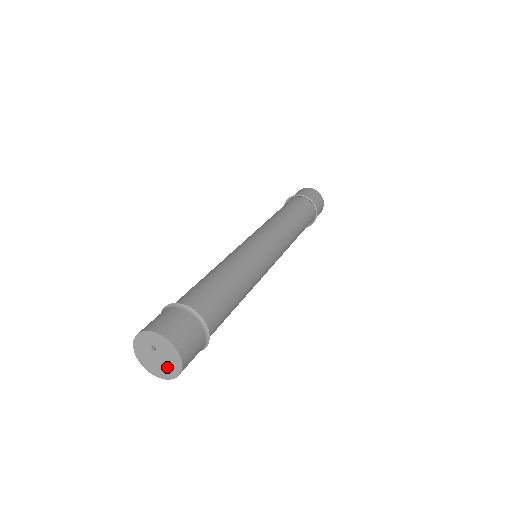
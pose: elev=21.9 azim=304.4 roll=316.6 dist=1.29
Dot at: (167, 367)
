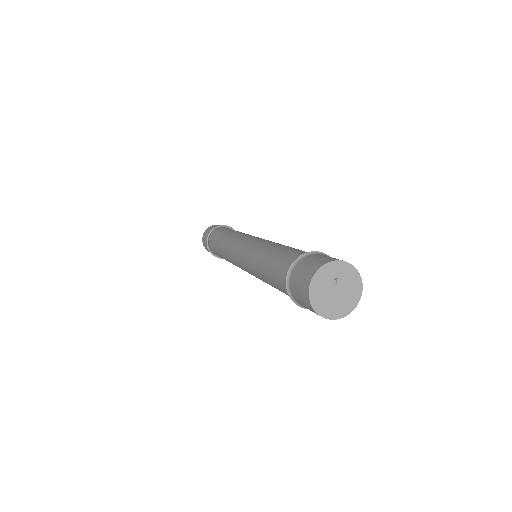
Dot at: (340, 304)
